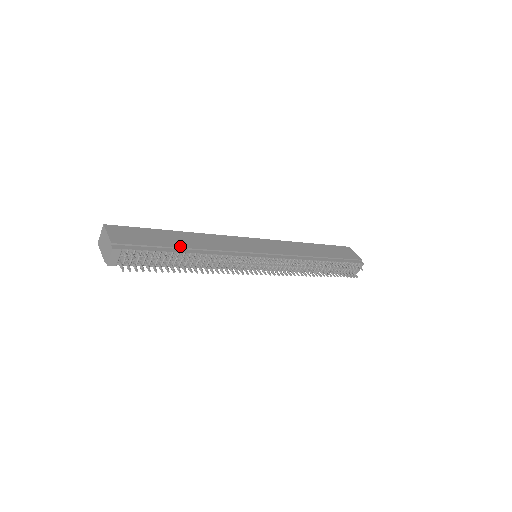
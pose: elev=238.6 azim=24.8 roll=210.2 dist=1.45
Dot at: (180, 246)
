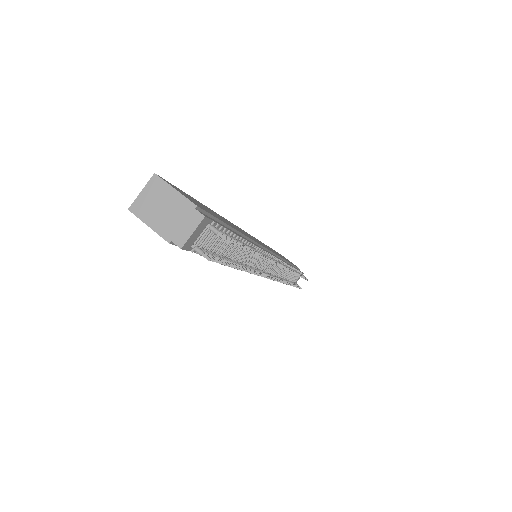
Dot at: occluded
